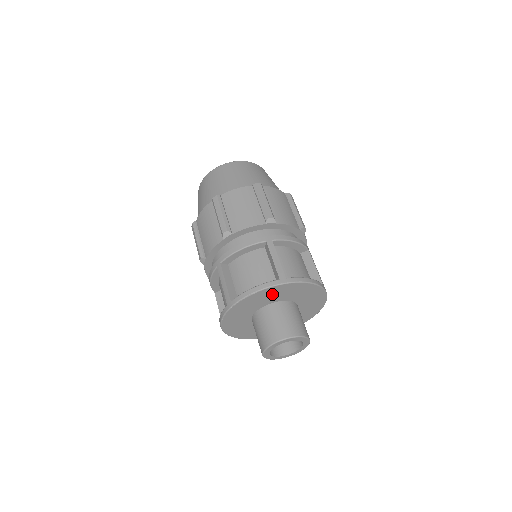
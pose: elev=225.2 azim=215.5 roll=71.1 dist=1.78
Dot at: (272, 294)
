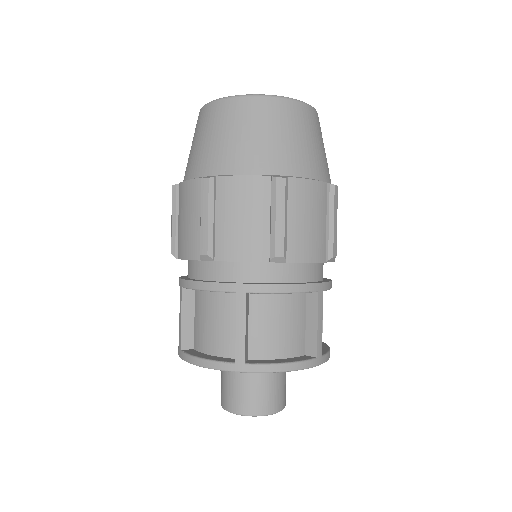
Dot at: occluded
